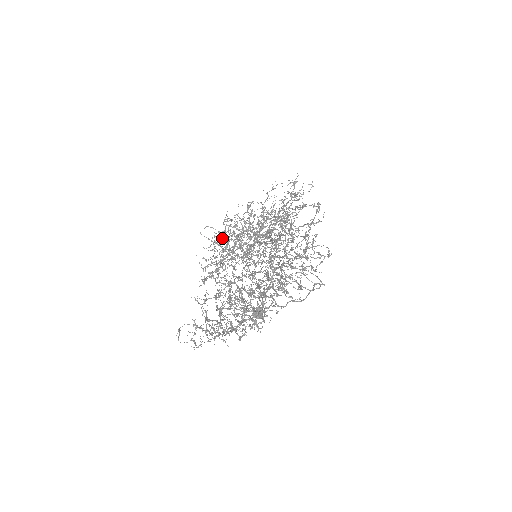
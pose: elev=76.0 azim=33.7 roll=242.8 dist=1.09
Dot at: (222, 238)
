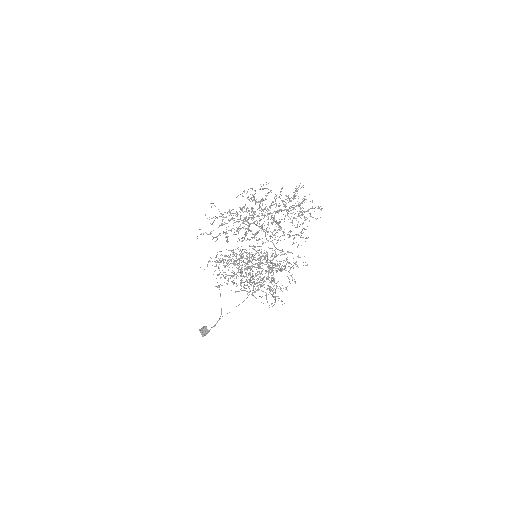
Dot at: (242, 250)
